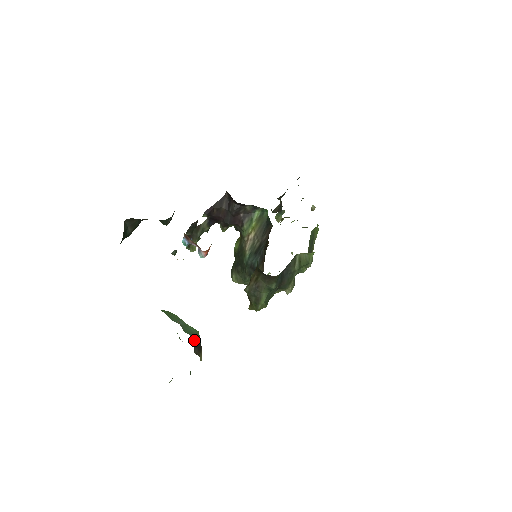
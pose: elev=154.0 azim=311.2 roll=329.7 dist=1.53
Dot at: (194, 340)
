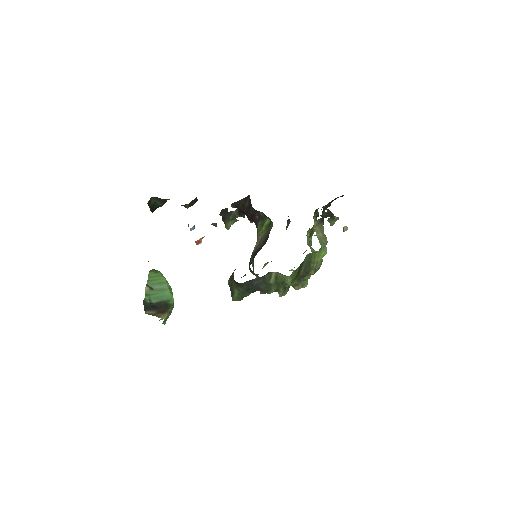
Dot at: (149, 305)
